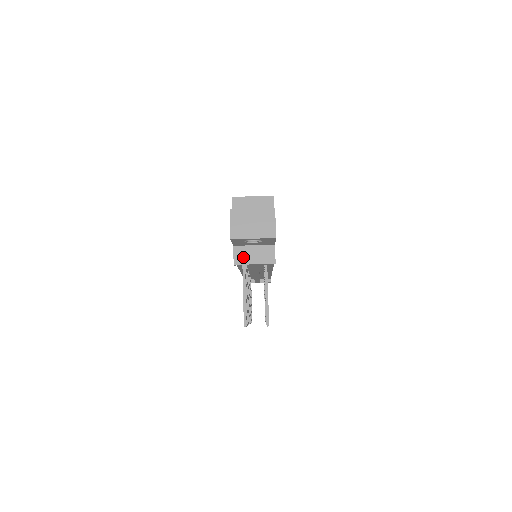
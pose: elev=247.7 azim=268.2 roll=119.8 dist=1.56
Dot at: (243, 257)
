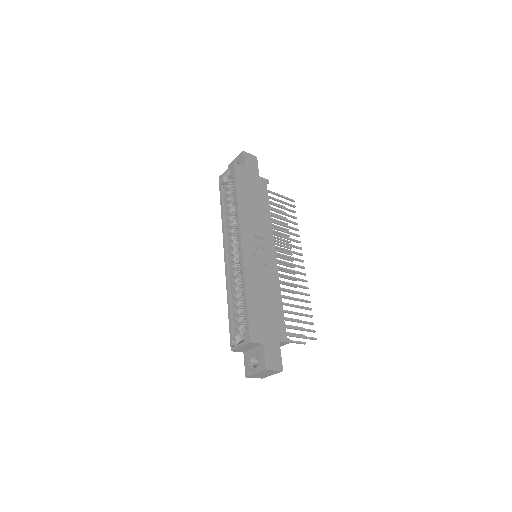
Dot at: occluded
